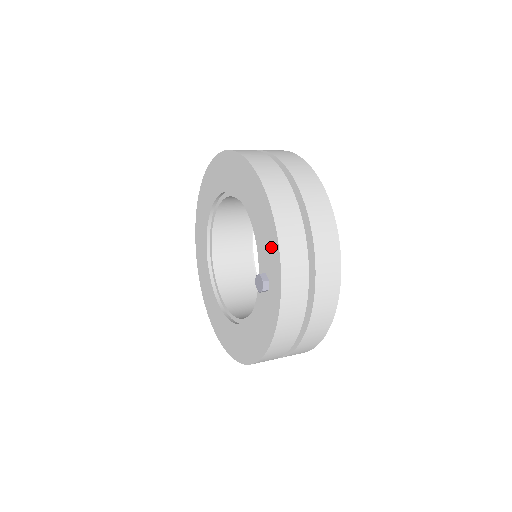
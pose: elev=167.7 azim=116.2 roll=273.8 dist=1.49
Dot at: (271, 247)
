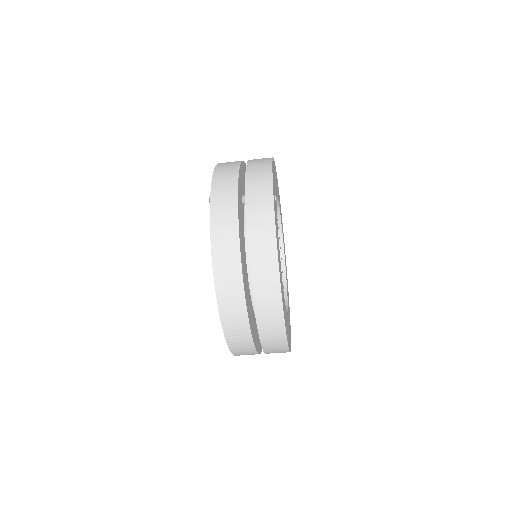
Dot at: occluded
